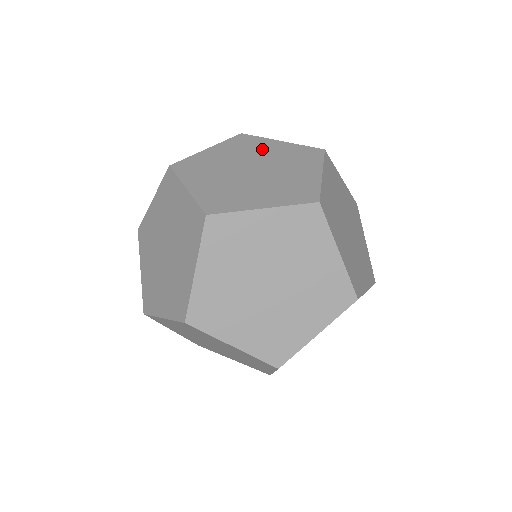
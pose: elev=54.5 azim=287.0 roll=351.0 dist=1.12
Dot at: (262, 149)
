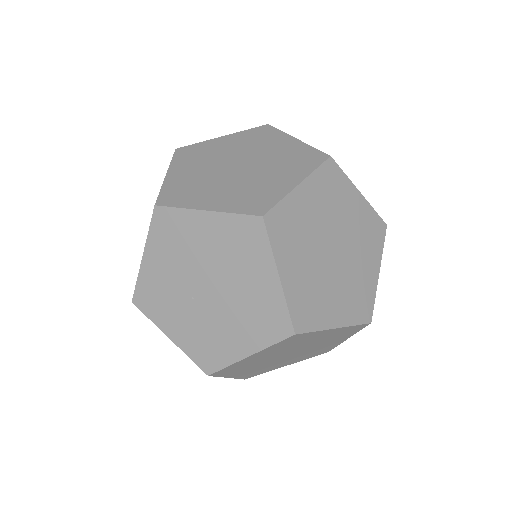
Dot at: (309, 341)
